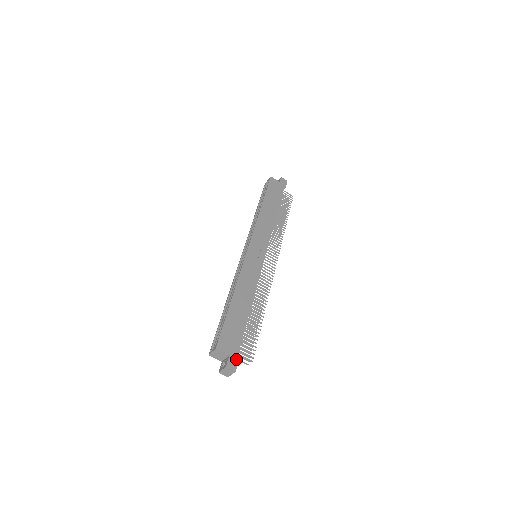
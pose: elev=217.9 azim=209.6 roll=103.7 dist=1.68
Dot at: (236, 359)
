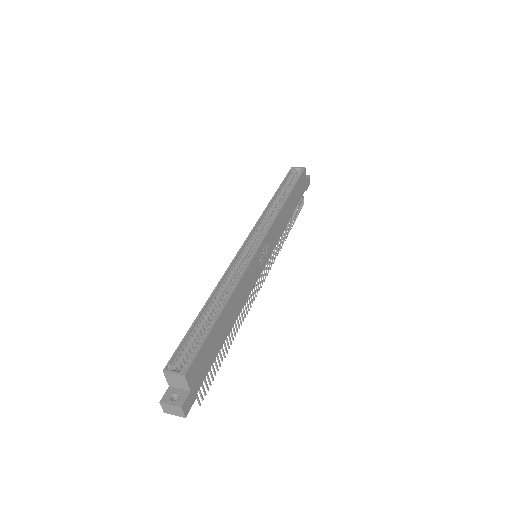
Dot at: (193, 399)
